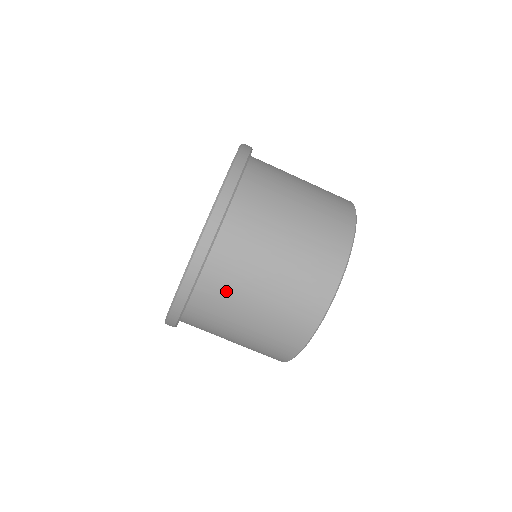
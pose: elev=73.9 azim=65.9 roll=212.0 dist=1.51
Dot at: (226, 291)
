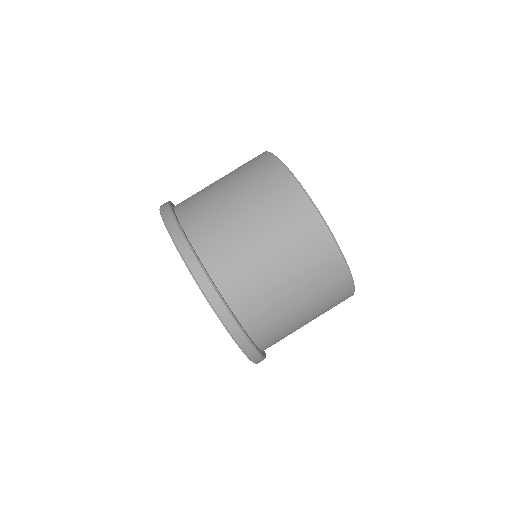
Dot at: (262, 305)
